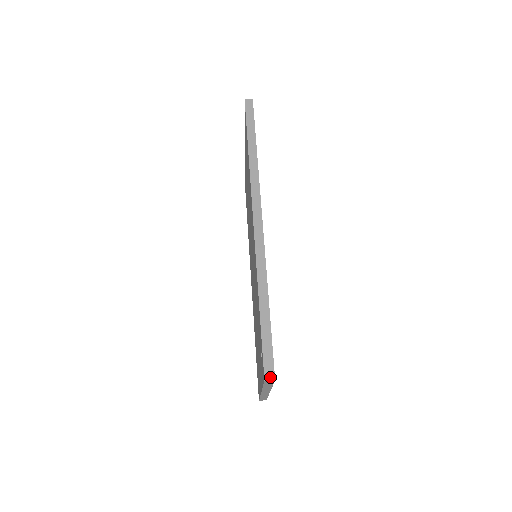
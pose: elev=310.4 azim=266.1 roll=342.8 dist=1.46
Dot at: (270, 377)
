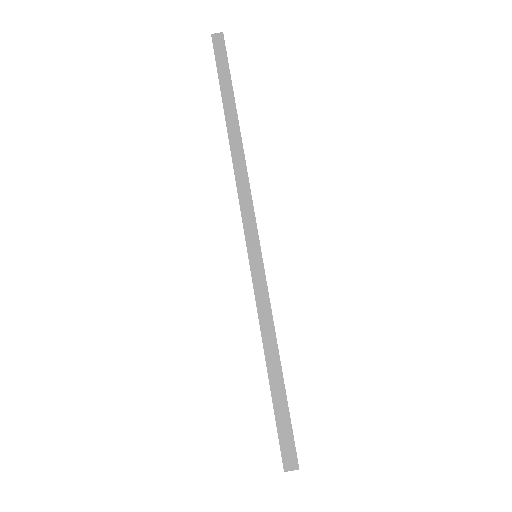
Dot at: (291, 466)
